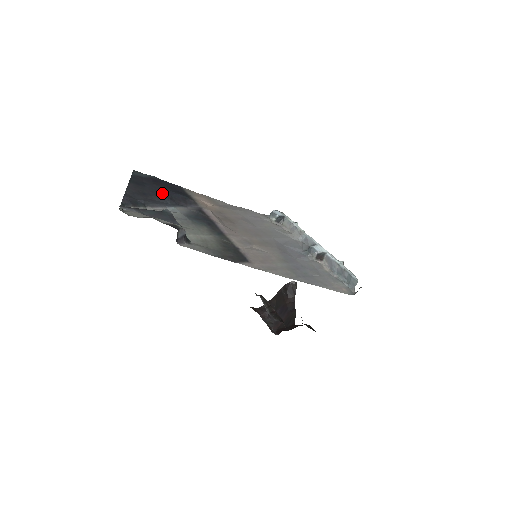
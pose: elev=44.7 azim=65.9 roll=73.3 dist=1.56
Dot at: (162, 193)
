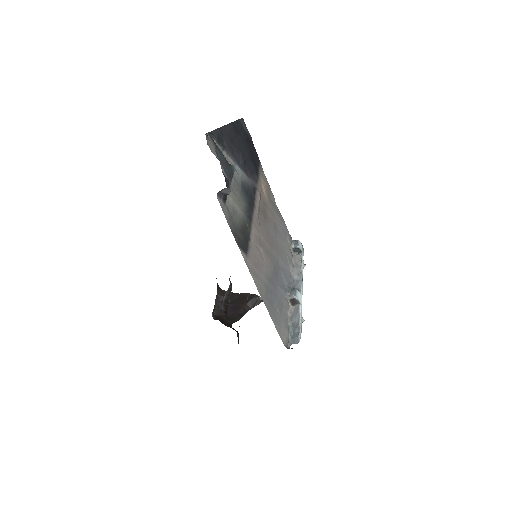
Dot at: (244, 152)
